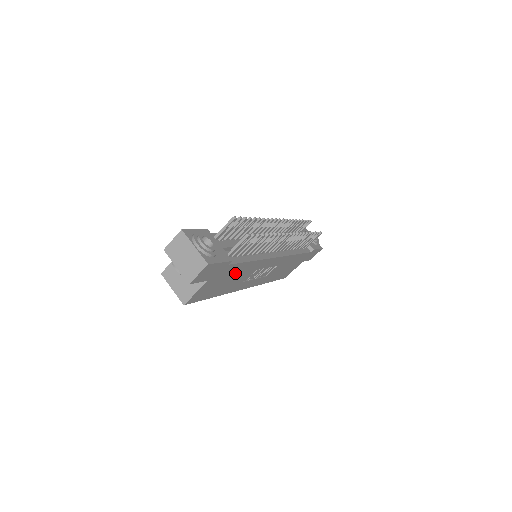
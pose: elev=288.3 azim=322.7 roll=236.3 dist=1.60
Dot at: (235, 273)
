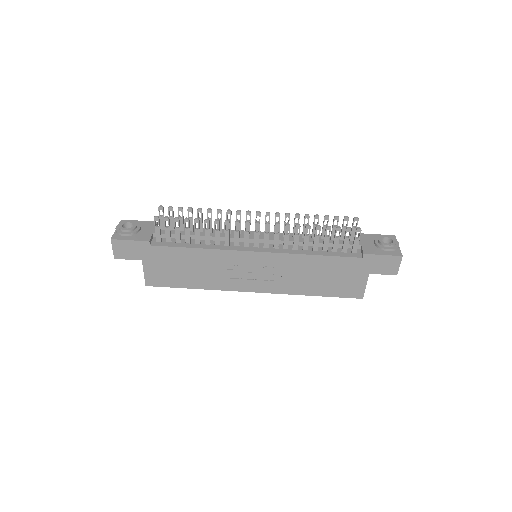
Dot at: (185, 260)
